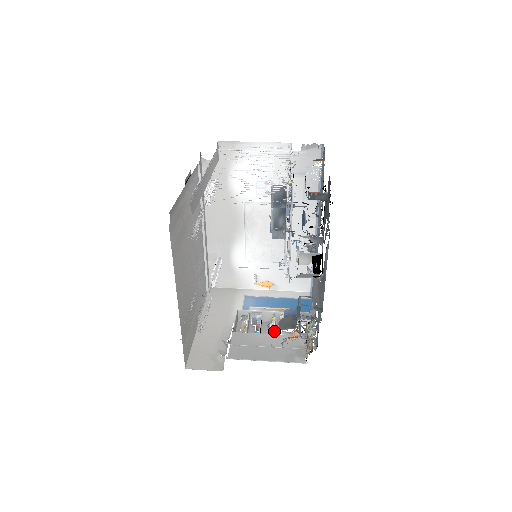
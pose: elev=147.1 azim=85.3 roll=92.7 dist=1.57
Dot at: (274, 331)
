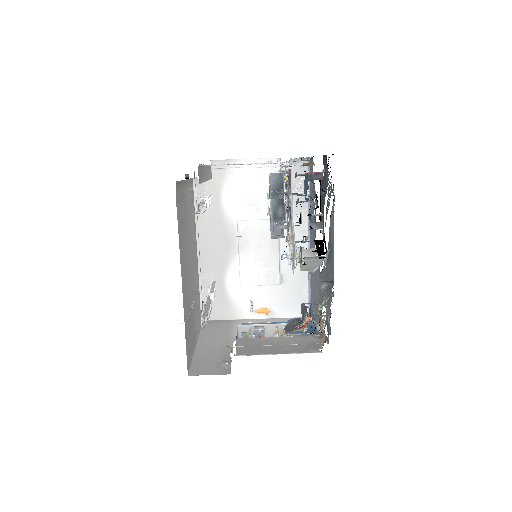
Dot at: occluded
